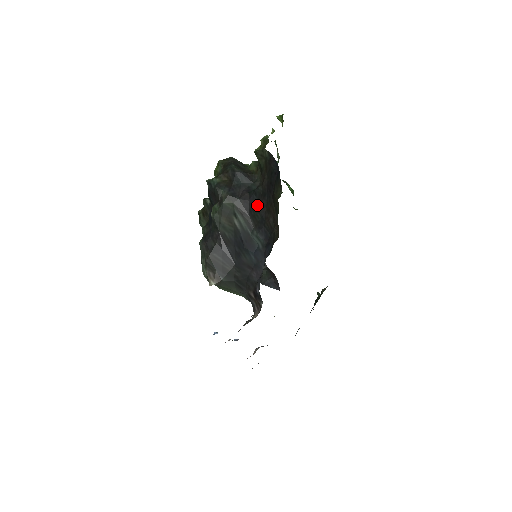
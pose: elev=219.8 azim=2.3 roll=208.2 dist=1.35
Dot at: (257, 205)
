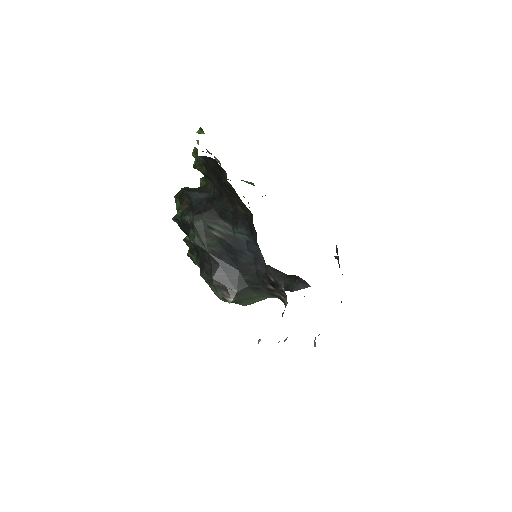
Dot at: (222, 206)
